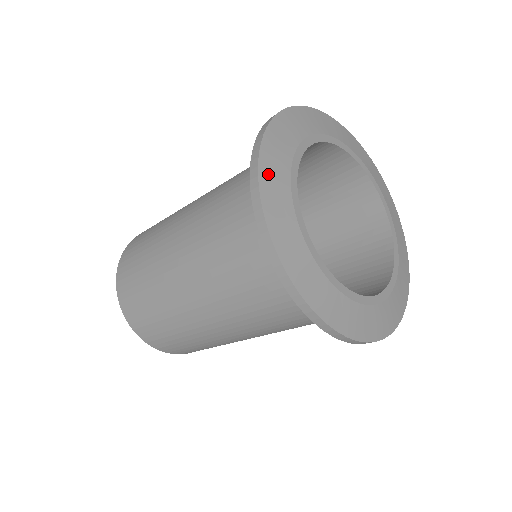
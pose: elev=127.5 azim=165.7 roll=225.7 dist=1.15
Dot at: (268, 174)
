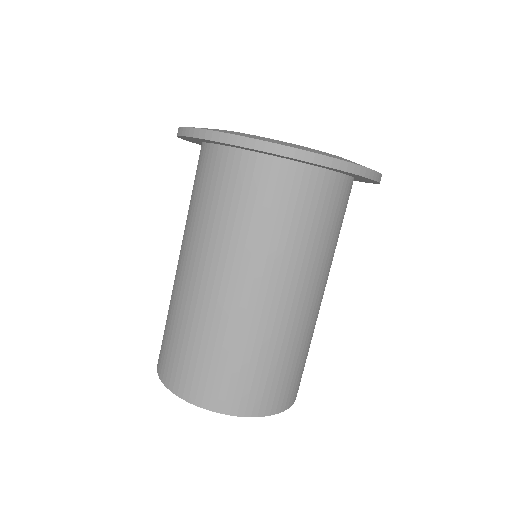
Dot at: occluded
